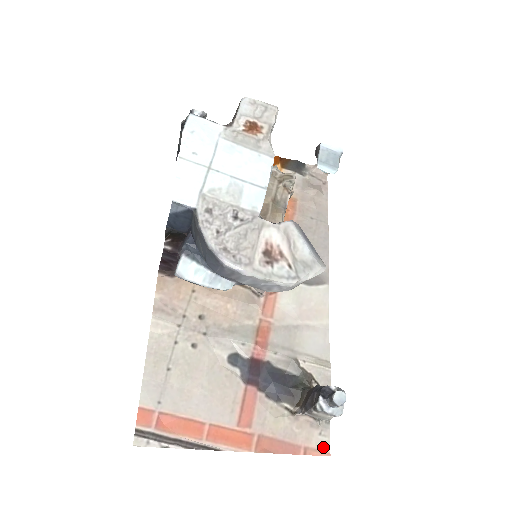
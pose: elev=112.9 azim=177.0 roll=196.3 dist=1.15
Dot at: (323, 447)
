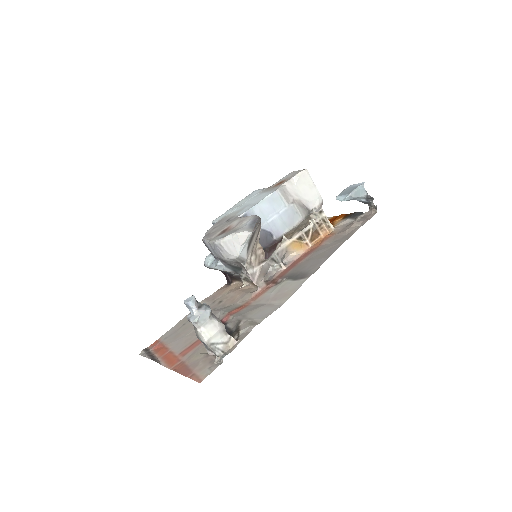
Dot at: (203, 376)
